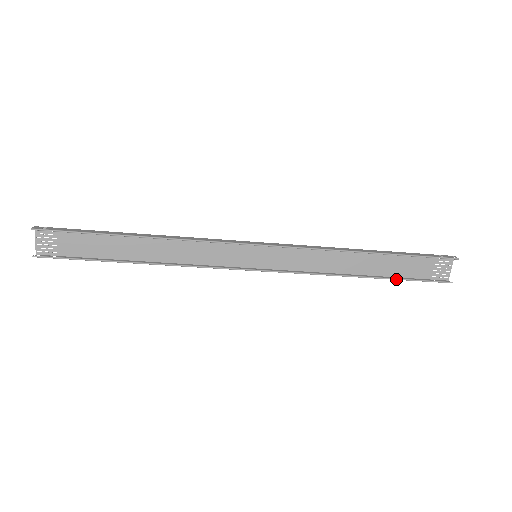
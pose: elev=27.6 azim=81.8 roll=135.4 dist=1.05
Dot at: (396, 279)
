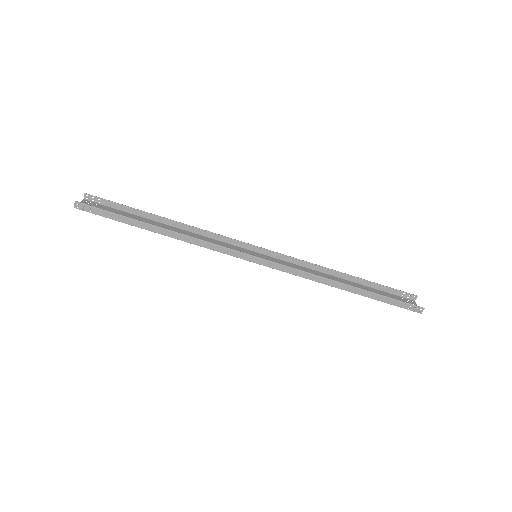
Dot at: (376, 293)
